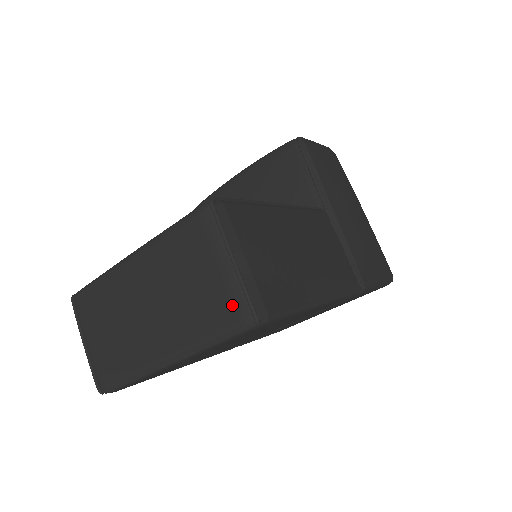
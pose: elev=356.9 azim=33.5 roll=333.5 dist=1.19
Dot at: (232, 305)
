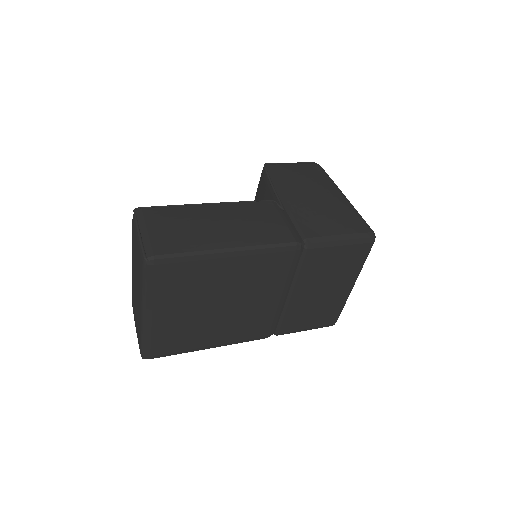
Dot at: (140, 258)
